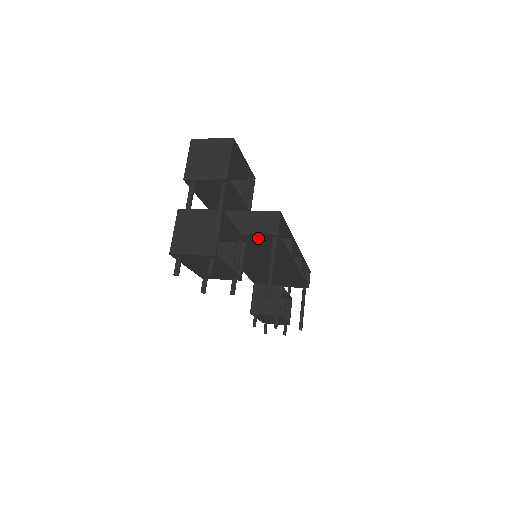
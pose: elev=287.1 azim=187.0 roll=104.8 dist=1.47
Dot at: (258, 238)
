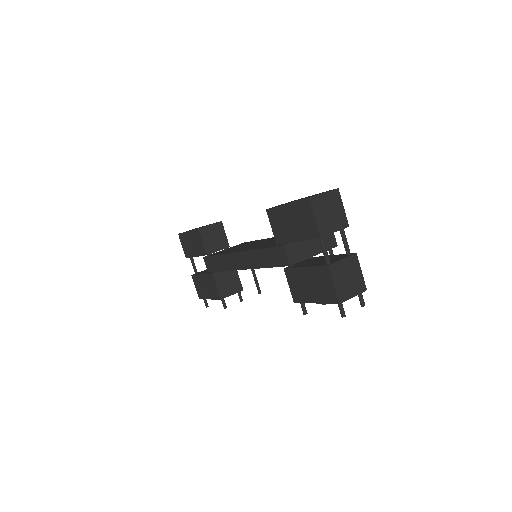
Dot at: occluded
